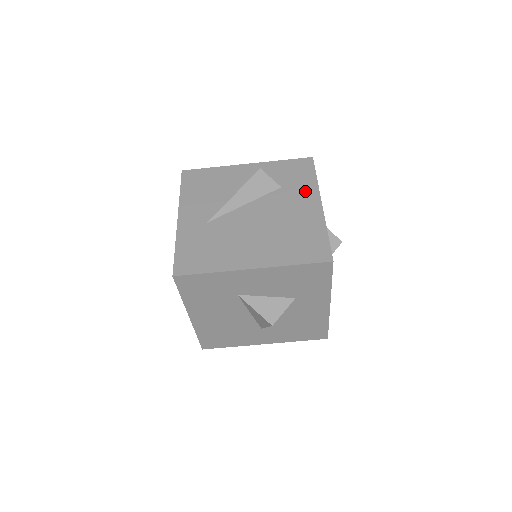
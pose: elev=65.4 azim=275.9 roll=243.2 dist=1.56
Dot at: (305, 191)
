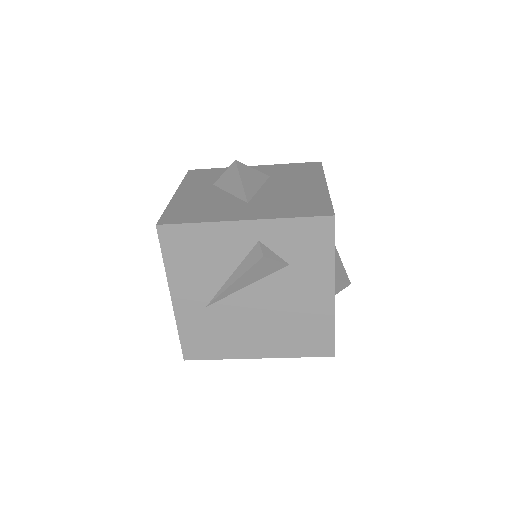
Dot at: (317, 273)
